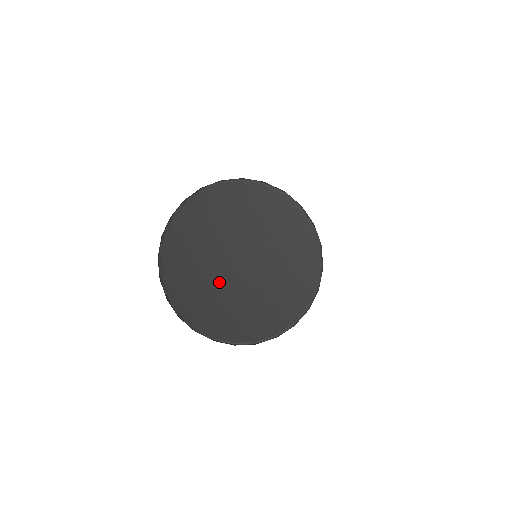
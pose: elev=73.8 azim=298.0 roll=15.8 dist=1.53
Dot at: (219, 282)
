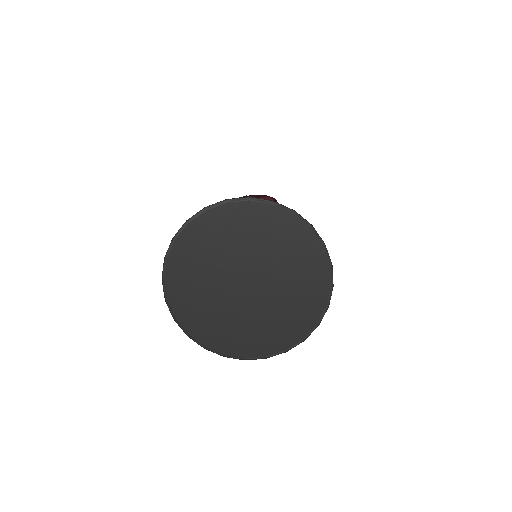
Dot at: (228, 302)
